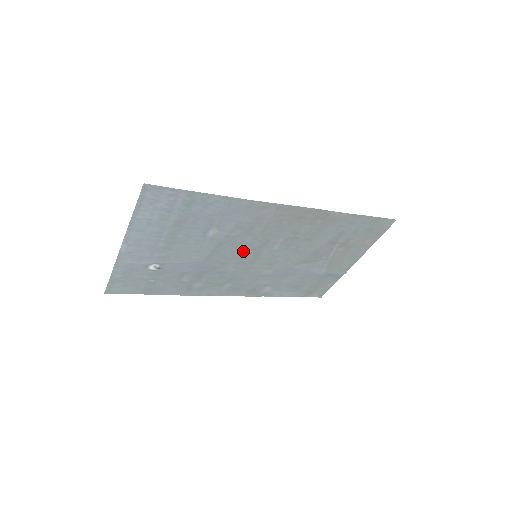
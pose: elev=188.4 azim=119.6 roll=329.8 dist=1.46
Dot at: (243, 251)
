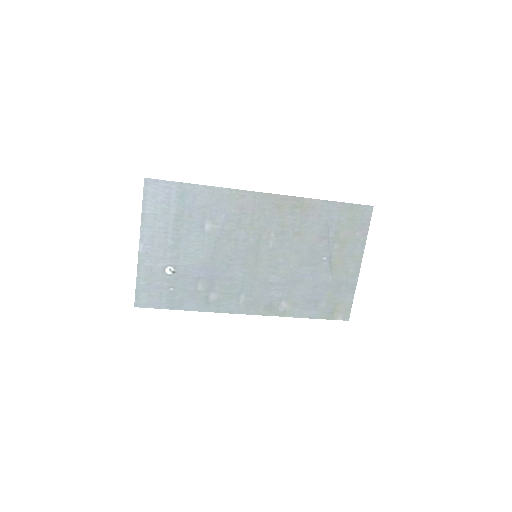
Dot at: (242, 250)
